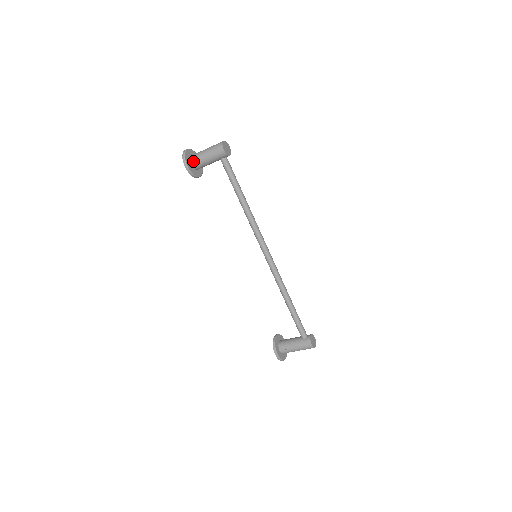
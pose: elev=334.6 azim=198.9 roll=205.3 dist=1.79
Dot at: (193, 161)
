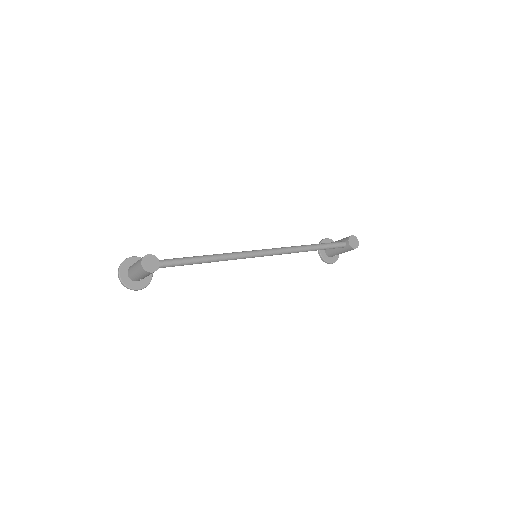
Dot at: (136, 281)
